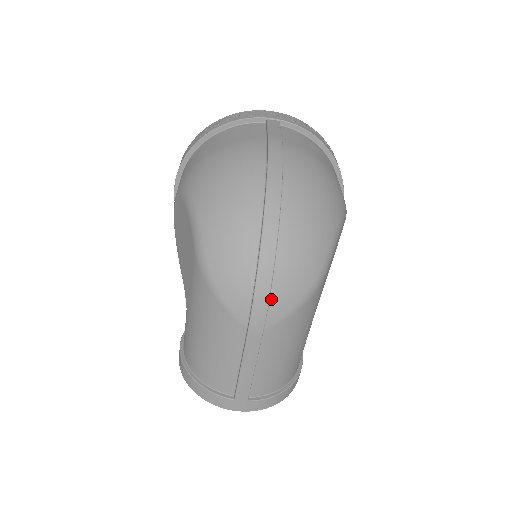
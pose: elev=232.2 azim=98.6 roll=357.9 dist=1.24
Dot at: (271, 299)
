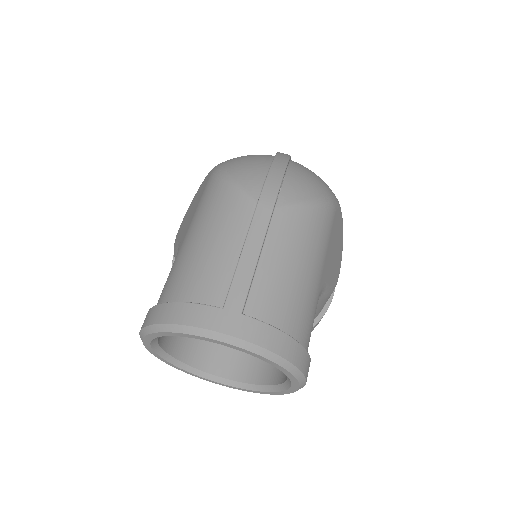
Dot at: (284, 183)
